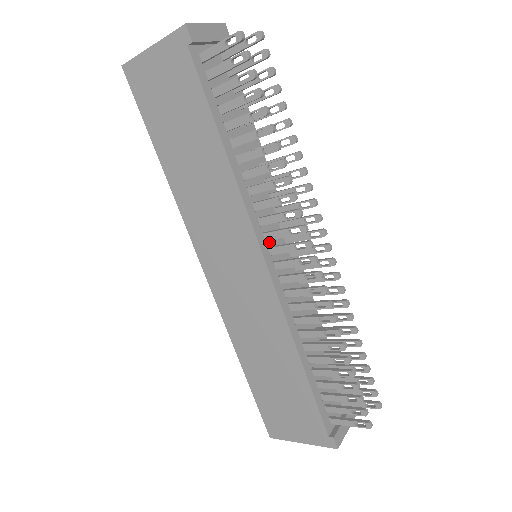
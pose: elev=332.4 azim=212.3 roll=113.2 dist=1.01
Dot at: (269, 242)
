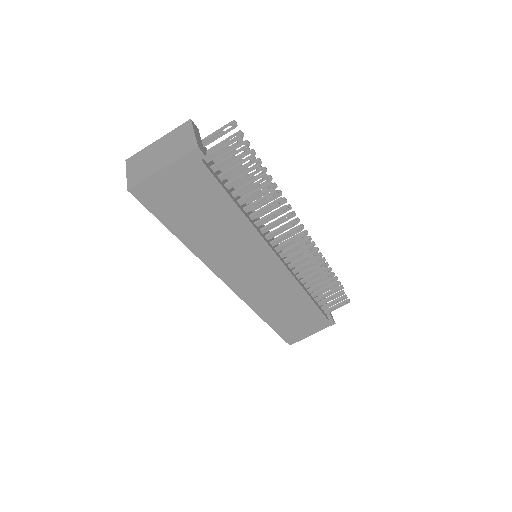
Dot at: (273, 246)
